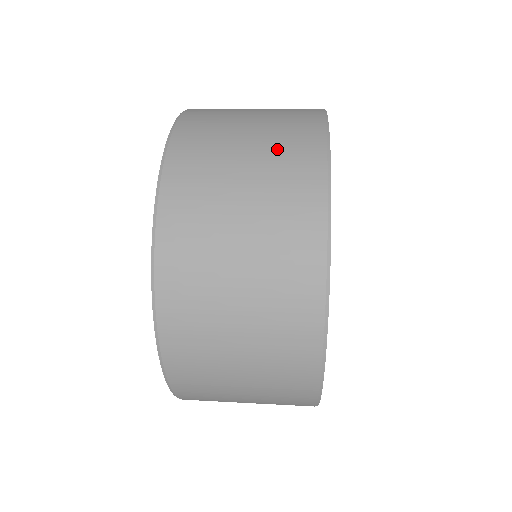
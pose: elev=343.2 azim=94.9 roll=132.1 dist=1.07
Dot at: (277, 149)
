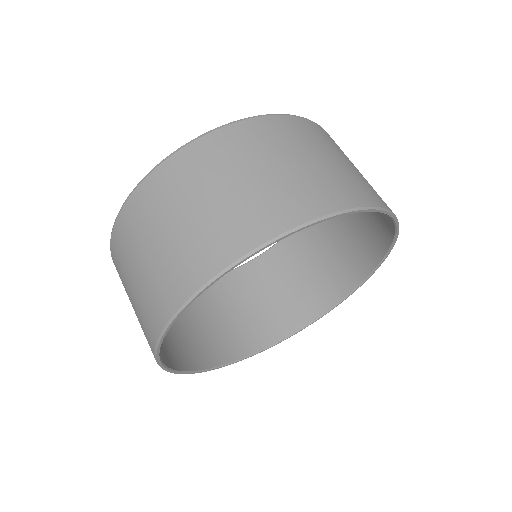
Dot at: (140, 318)
